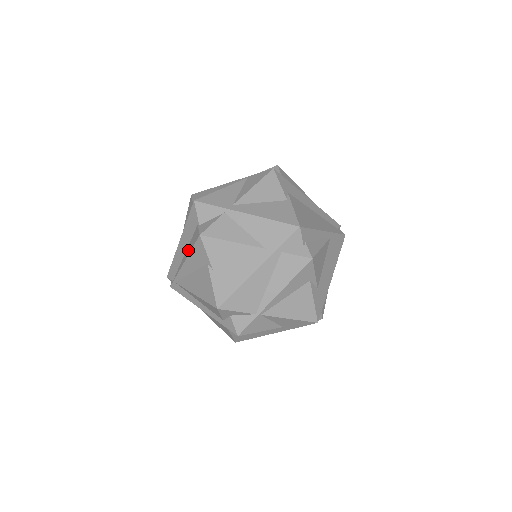
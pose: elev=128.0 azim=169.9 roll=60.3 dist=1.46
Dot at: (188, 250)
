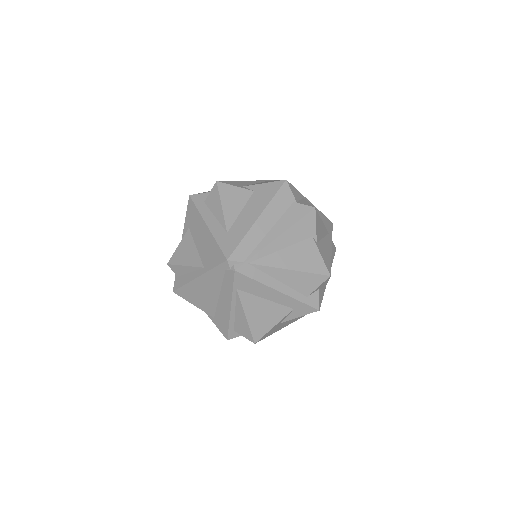
Dot at: (284, 224)
